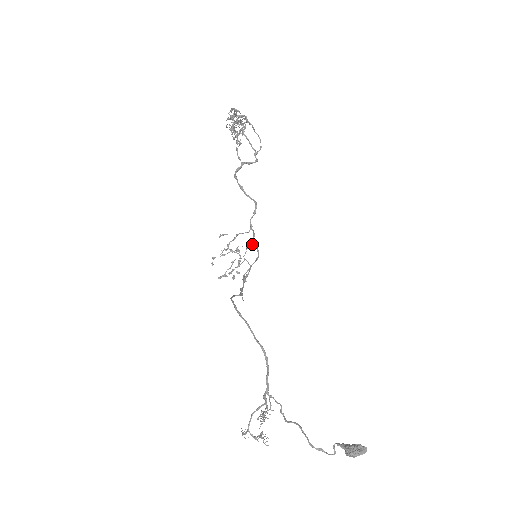
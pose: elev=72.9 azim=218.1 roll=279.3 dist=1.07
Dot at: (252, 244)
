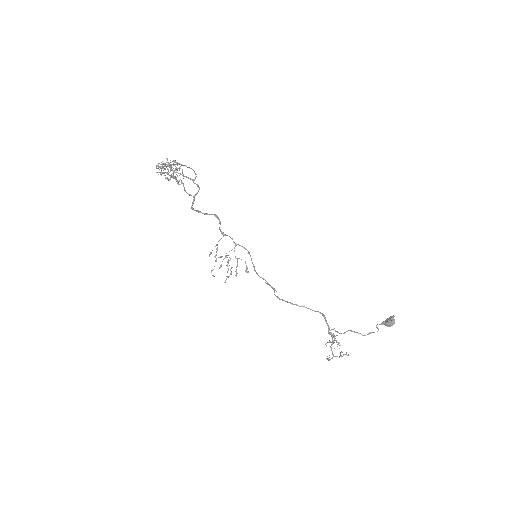
Dot at: occluded
